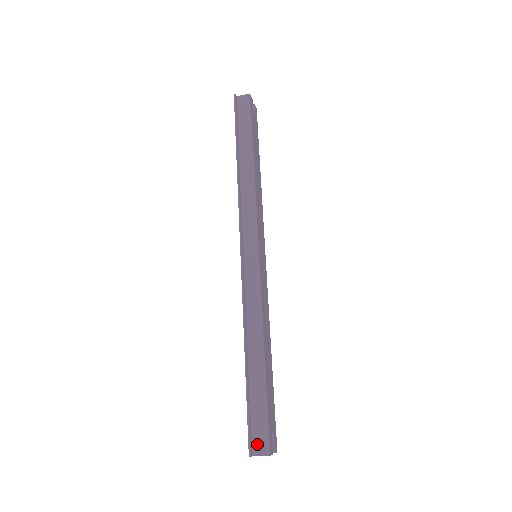
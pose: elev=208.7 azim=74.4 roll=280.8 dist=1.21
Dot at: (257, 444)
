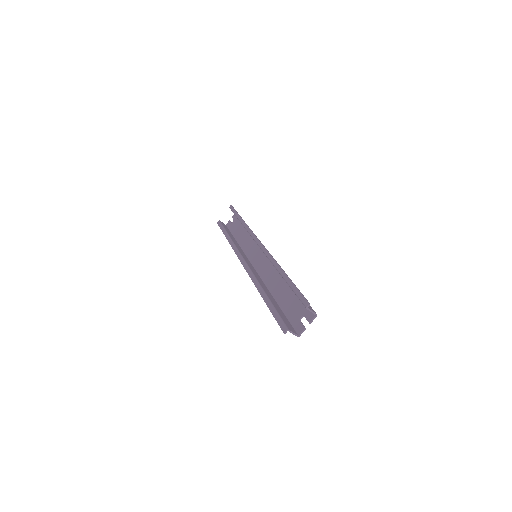
Dot at: occluded
